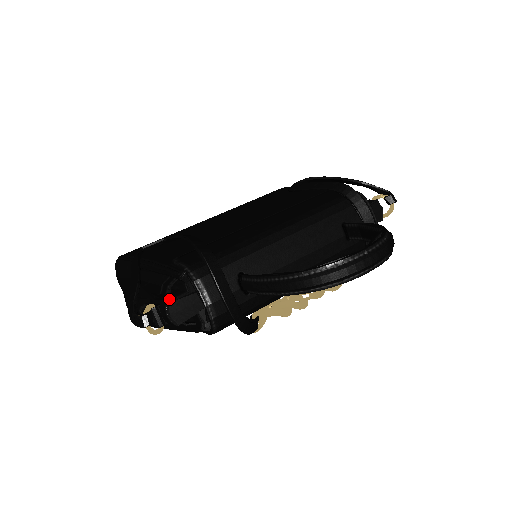
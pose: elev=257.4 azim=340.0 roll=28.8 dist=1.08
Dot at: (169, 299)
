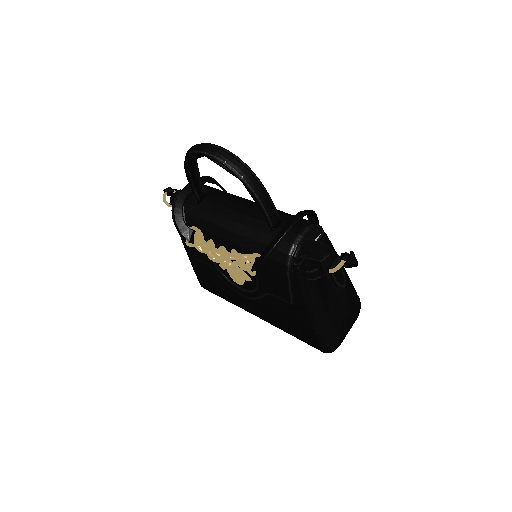
Dot at: occluded
